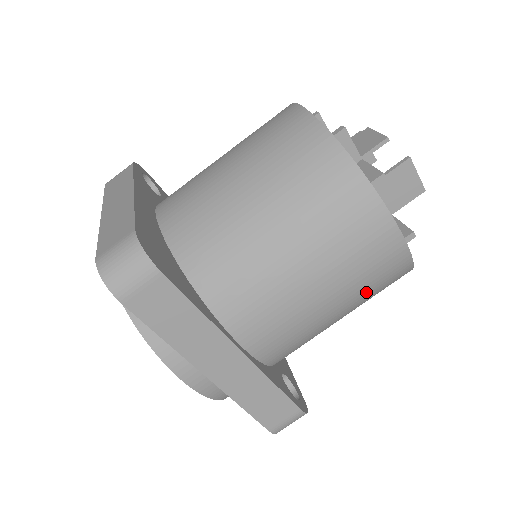
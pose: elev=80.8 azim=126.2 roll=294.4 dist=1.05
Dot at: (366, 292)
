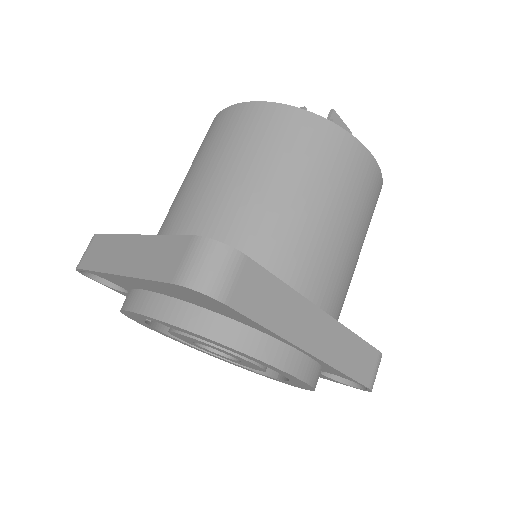
Dot at: (368, 221)
